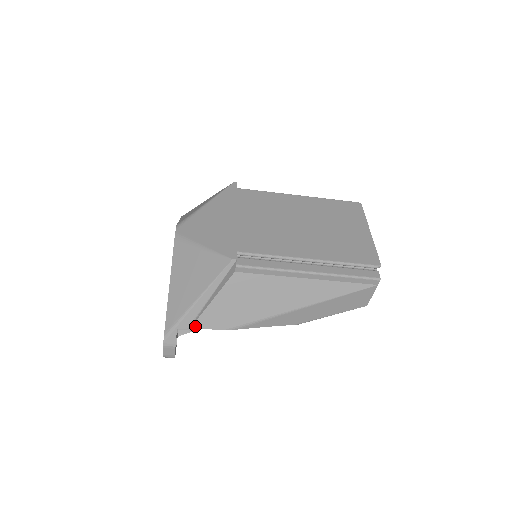
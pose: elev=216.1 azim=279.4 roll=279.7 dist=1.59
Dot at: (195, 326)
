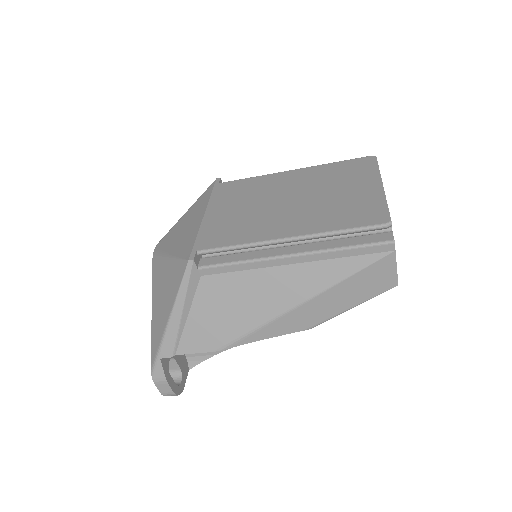
Dot at: (179, 352)
